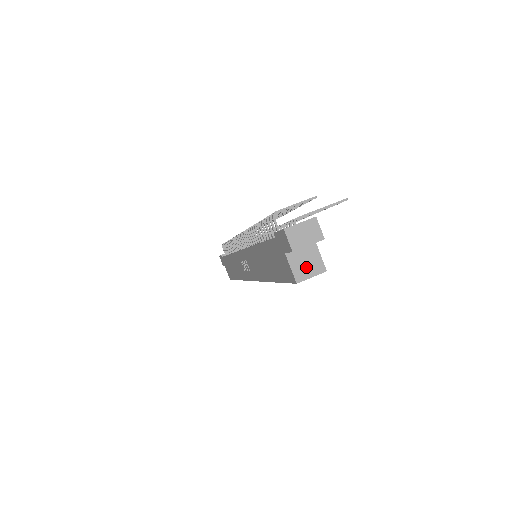
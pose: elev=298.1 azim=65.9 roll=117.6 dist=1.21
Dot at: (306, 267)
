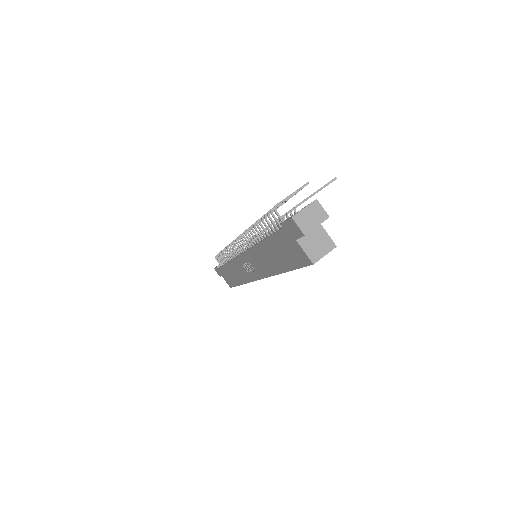
Dot at: (318, 247)
